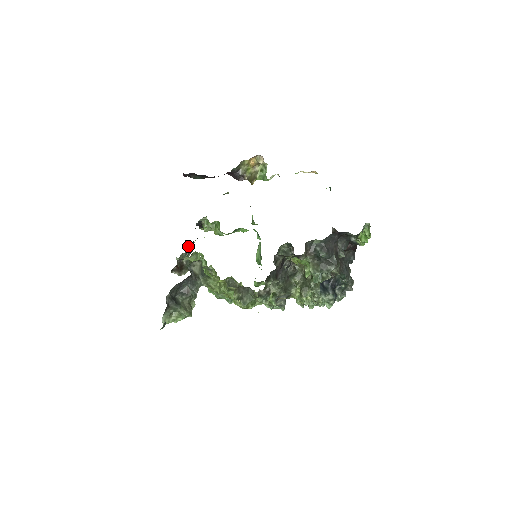
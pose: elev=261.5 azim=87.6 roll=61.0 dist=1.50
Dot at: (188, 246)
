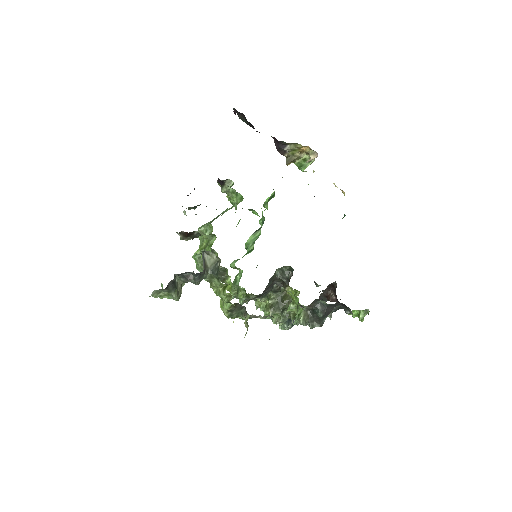
Dot at: (194, 189)
